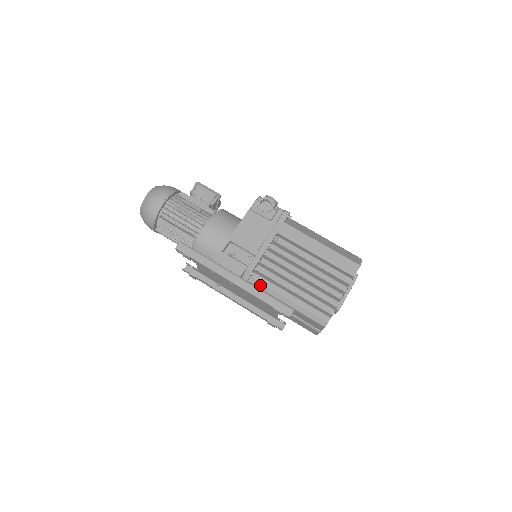
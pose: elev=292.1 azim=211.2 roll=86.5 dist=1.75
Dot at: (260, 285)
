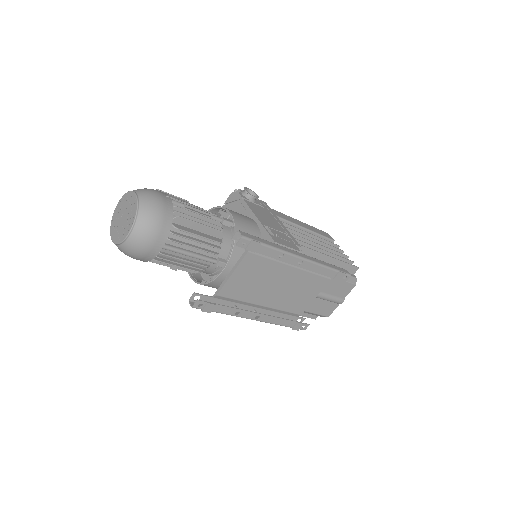
Dot at: occluded
